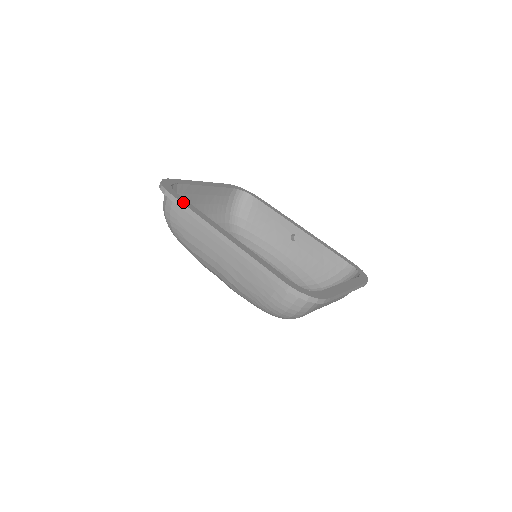
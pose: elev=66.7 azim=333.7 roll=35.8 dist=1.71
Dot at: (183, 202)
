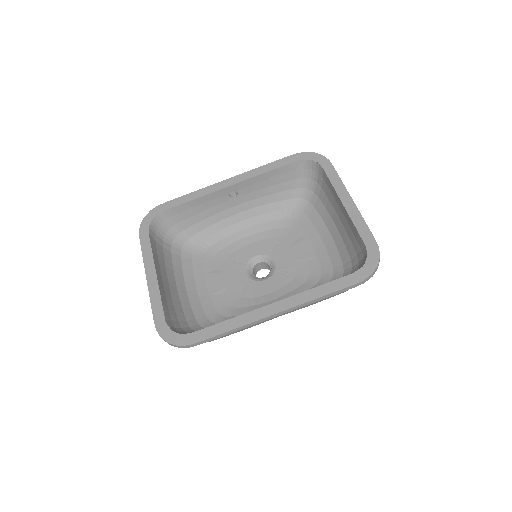
Dot at: (214, 334)
